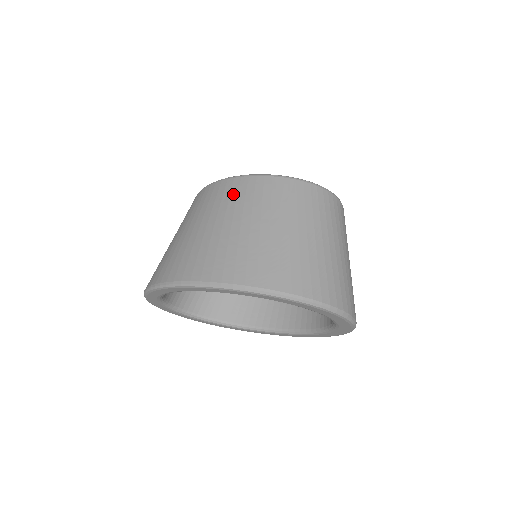
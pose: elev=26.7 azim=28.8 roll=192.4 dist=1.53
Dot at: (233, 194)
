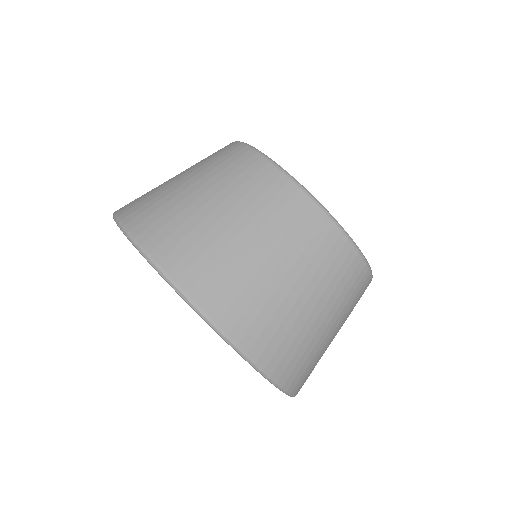
Dot at: (300, 225)
